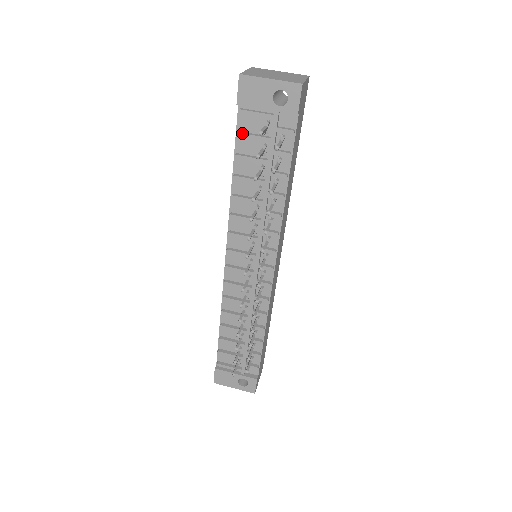
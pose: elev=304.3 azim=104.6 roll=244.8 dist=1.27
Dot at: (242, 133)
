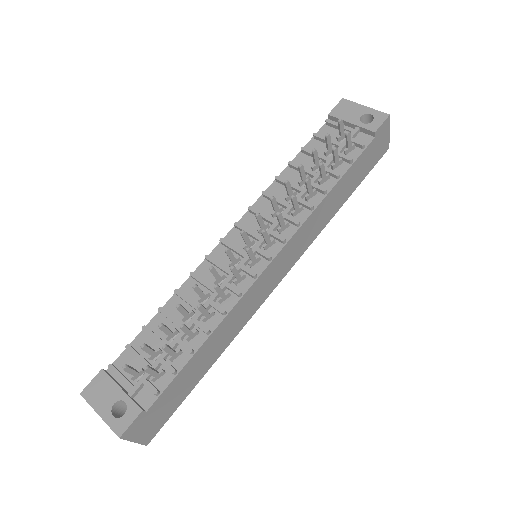
Dot at: (320, 134)
